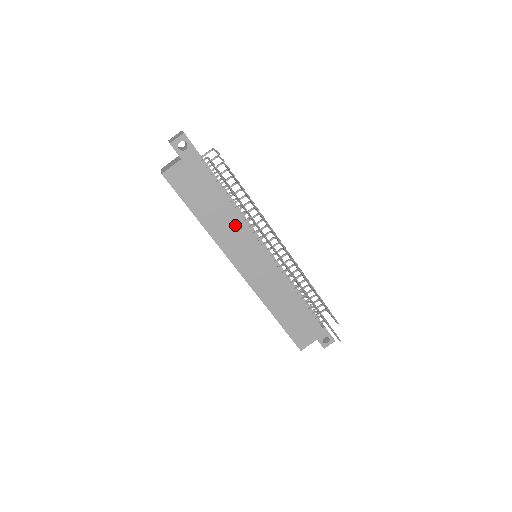
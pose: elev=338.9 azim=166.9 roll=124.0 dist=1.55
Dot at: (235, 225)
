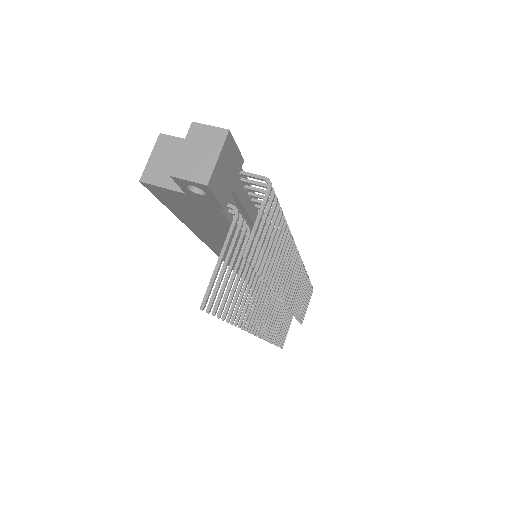
Dot at: (239, 250)
